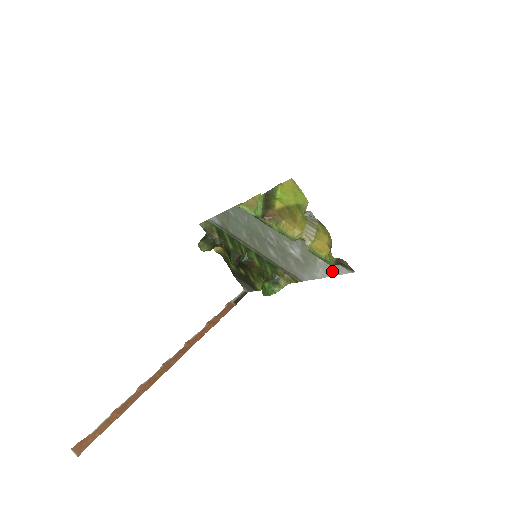
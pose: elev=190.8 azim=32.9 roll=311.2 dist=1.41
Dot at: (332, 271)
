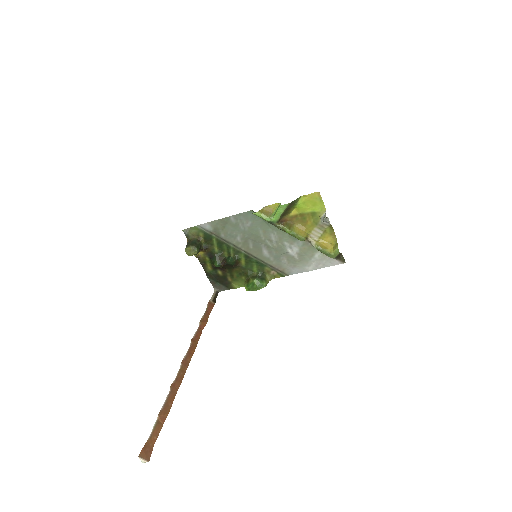
Dot at: (324, 264)
